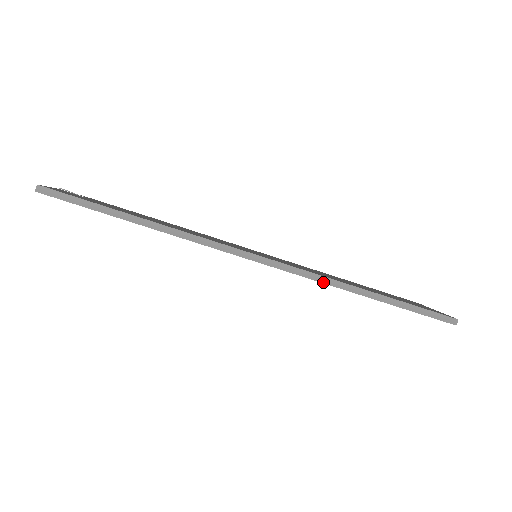
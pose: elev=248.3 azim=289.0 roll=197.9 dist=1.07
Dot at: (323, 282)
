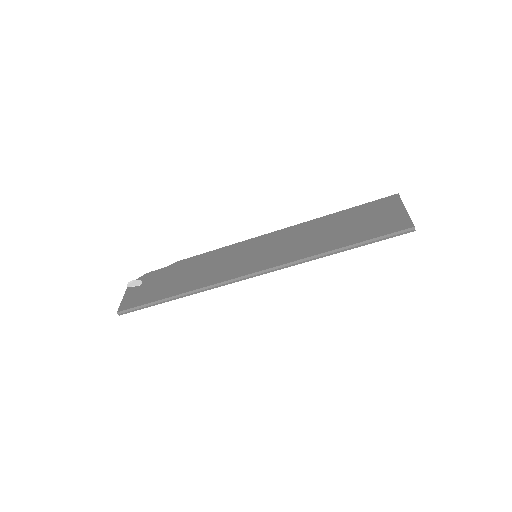
Dot at: occluded
